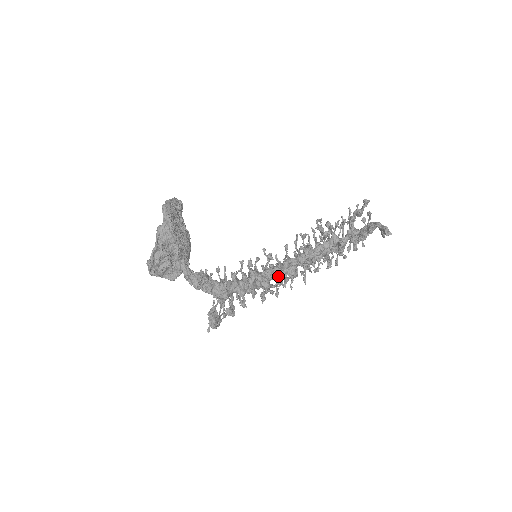
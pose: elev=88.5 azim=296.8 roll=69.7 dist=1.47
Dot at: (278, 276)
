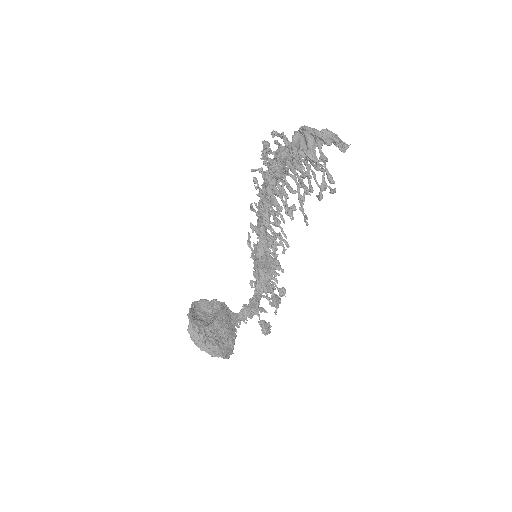
Dot at: occluded
